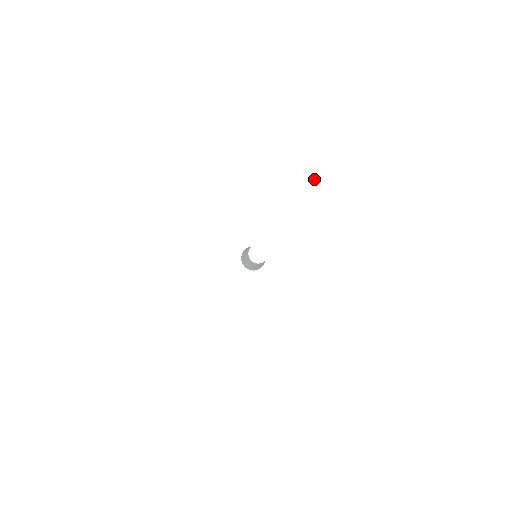
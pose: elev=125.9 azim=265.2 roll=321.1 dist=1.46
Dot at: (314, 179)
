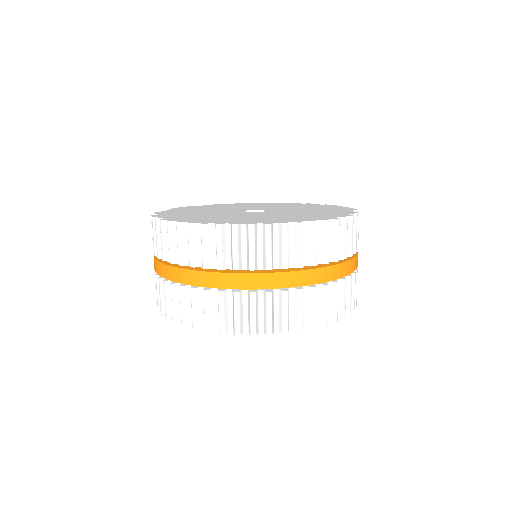
Dot at: occluded
